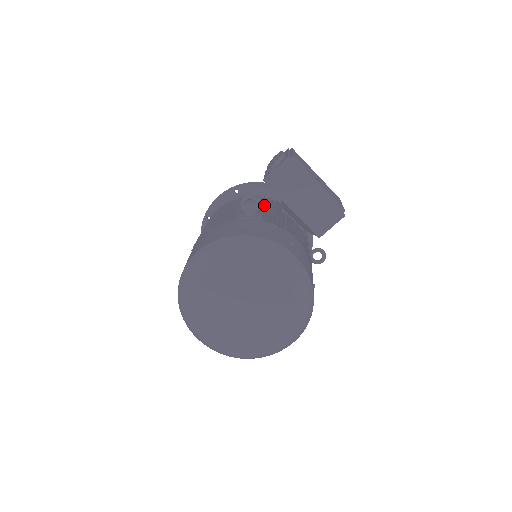
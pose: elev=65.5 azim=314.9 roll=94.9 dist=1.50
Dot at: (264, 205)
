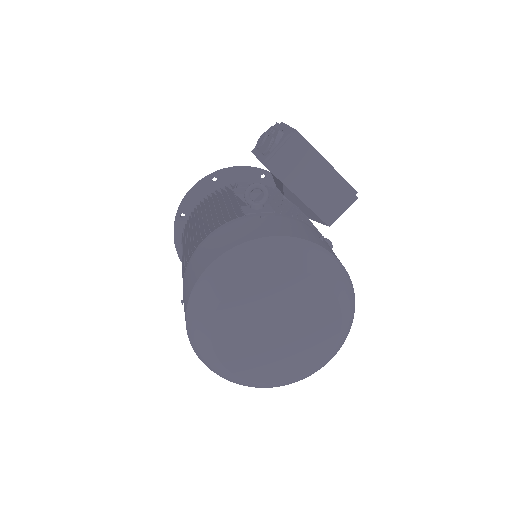
Dot at: occluded
